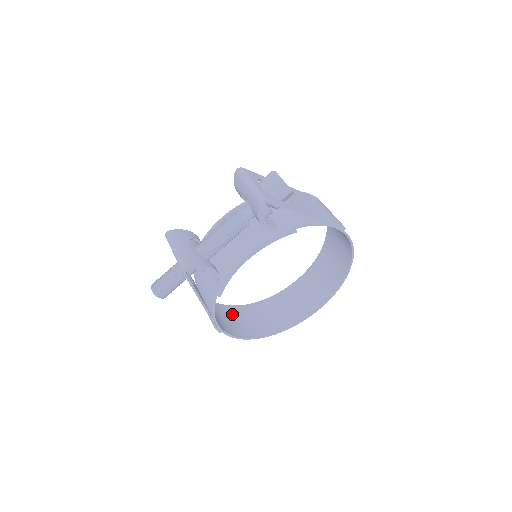
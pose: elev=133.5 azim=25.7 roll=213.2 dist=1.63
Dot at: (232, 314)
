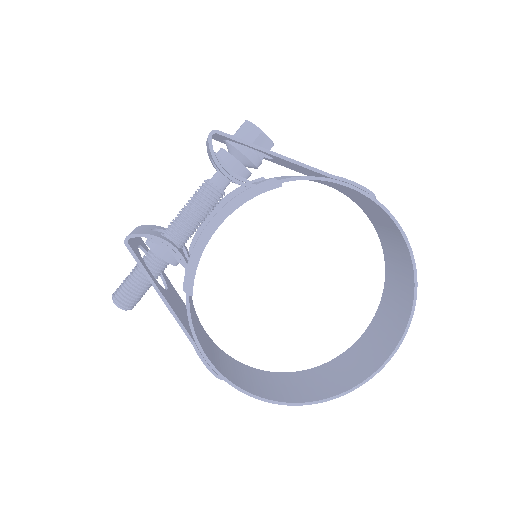
Dot at: (259, 376)
